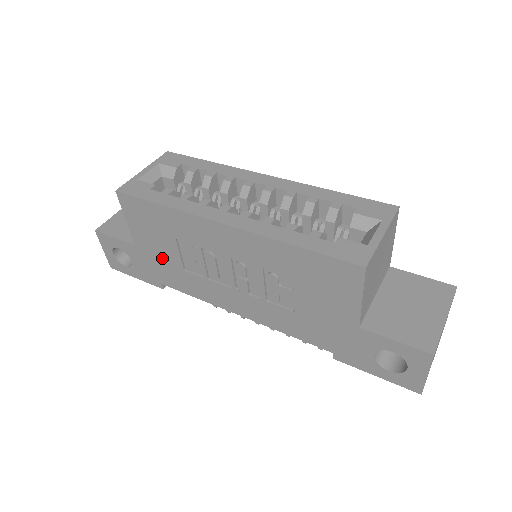
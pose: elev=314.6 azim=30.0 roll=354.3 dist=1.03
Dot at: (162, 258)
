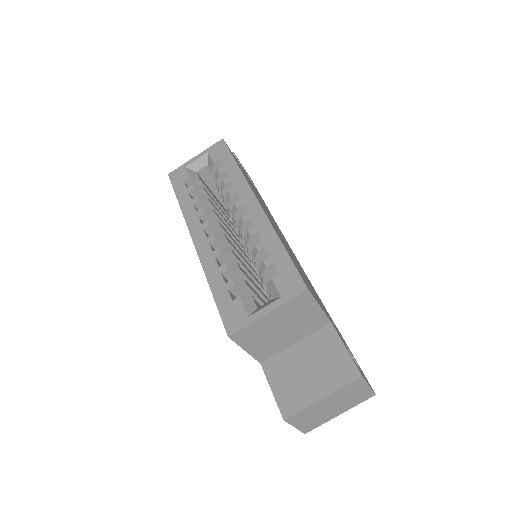
Dot at: occluded
